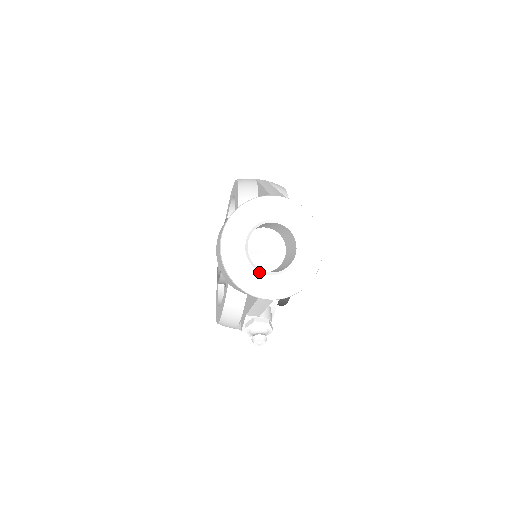
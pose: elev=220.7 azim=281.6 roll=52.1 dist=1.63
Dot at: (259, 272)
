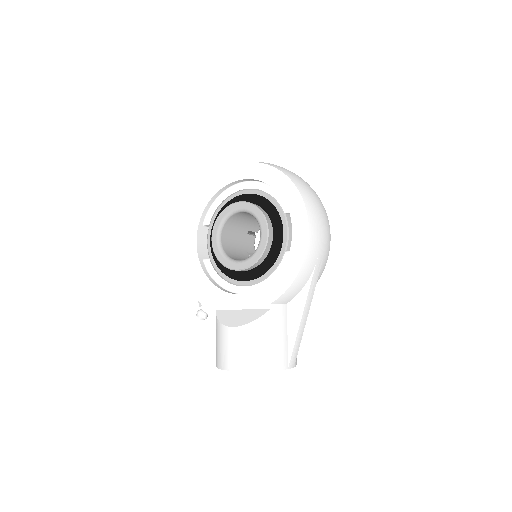
Dot at: occluded
